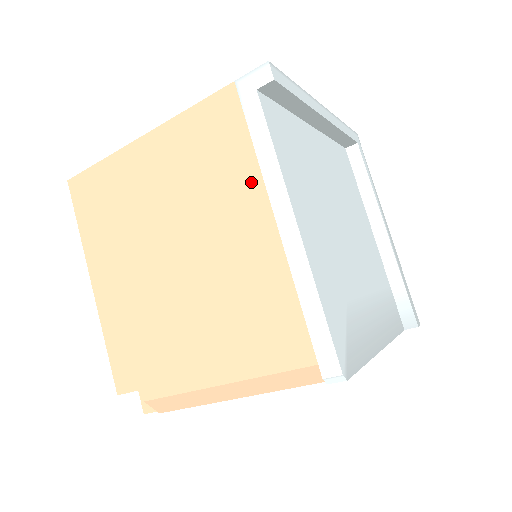
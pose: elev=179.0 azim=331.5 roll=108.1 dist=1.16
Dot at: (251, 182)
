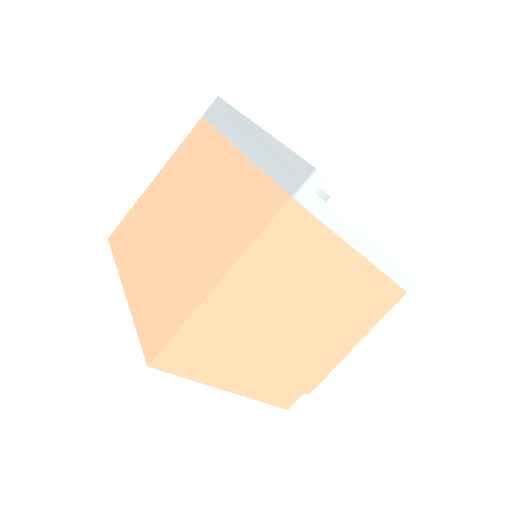
Dot at: (334, 247)
